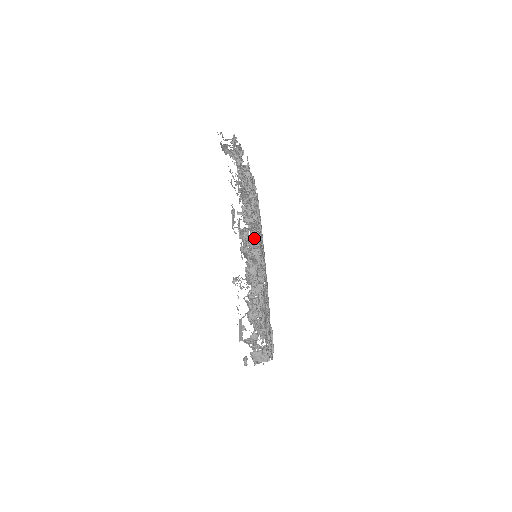
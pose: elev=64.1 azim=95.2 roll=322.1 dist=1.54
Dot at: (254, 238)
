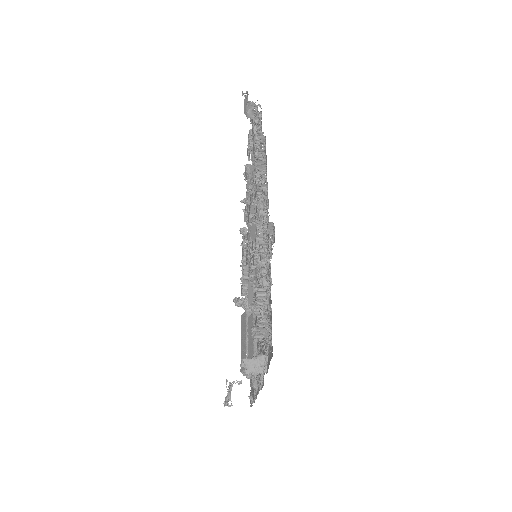
Dot at: occluded
